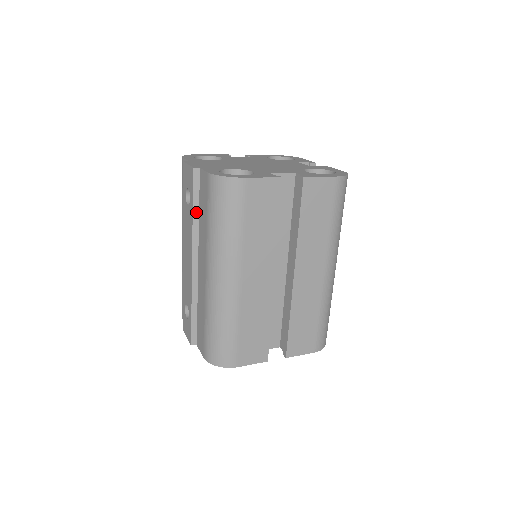
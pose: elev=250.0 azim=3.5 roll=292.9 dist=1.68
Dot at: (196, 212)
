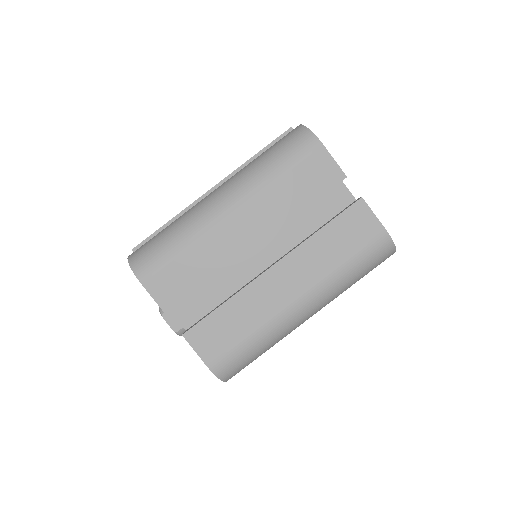
Dot at: occluded
